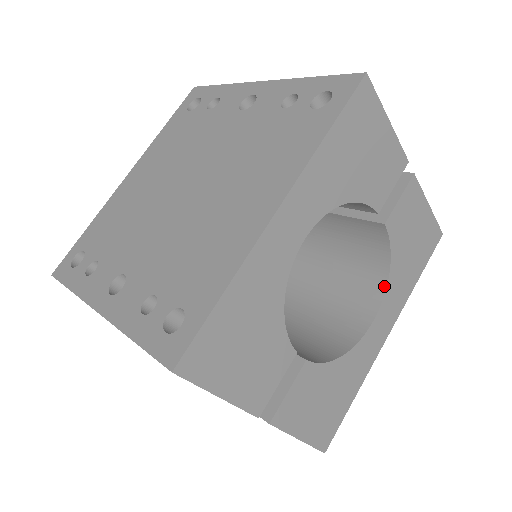
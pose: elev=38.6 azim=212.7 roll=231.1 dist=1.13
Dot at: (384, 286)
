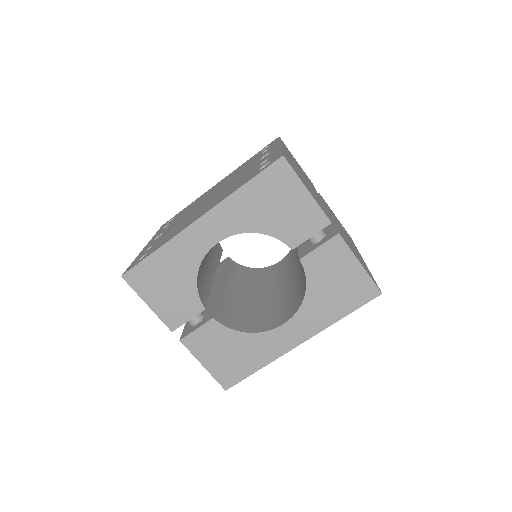
Dot at: (300, 305)
